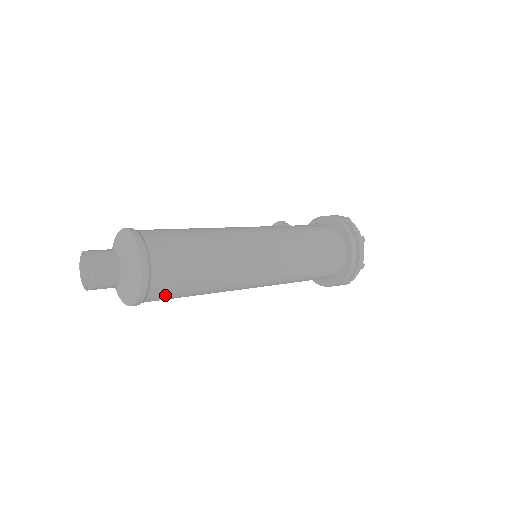
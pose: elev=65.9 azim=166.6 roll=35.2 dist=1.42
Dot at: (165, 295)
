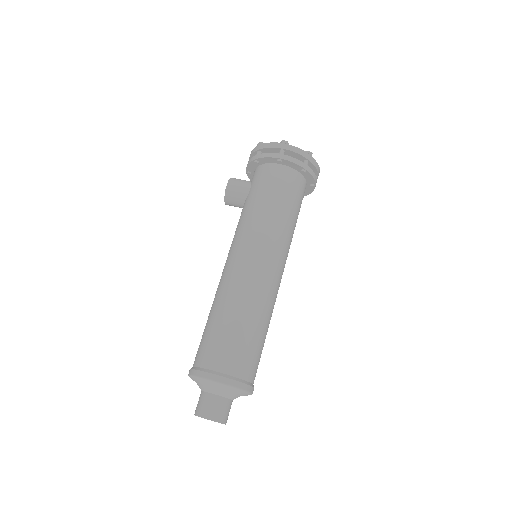
Dot at: occluded
